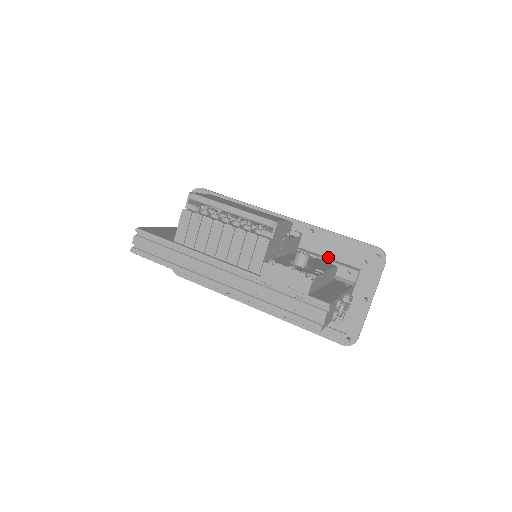
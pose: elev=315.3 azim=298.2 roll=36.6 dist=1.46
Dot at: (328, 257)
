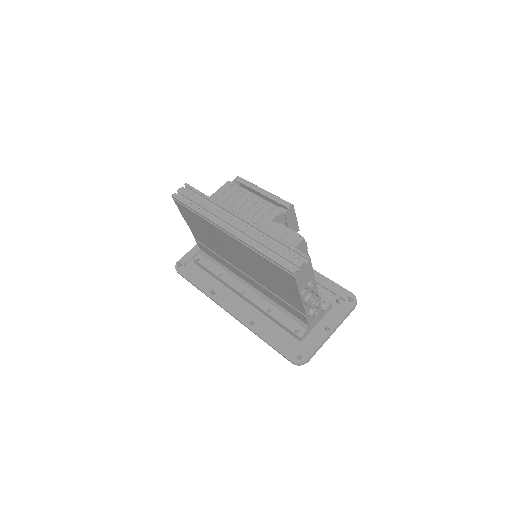
Dot at: occluded
